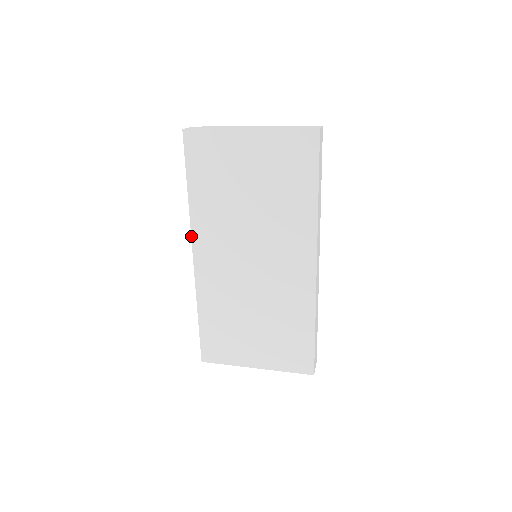
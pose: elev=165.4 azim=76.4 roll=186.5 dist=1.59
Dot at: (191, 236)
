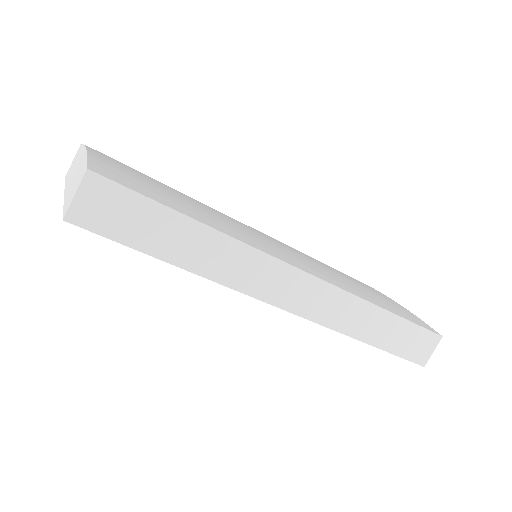
Dot at: occluded
